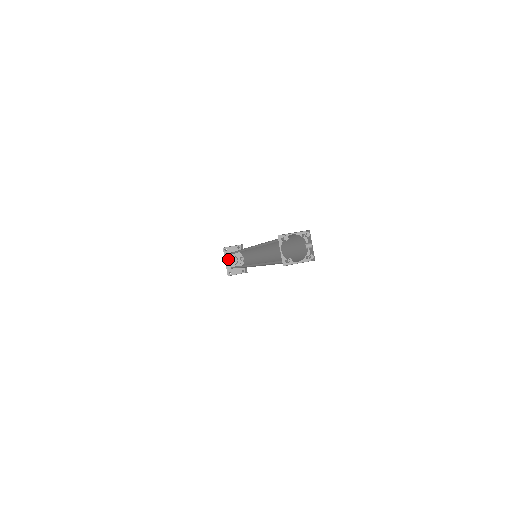
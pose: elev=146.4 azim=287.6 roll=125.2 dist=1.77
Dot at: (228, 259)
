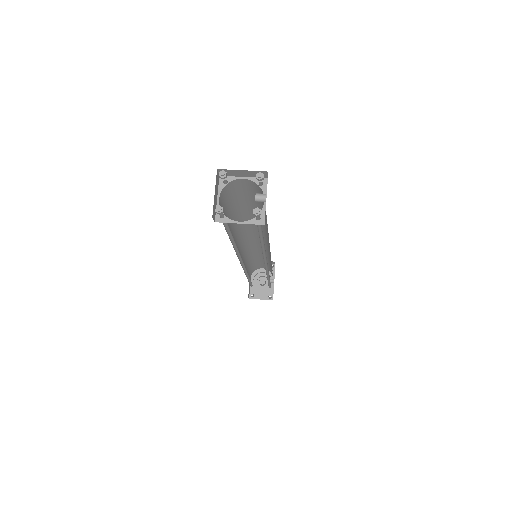
Dot at: (256, 278)
